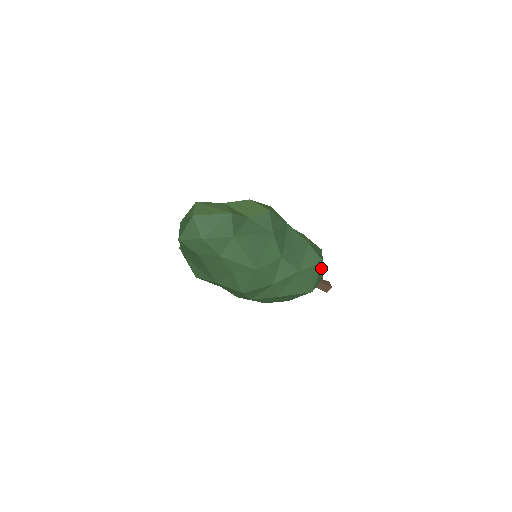
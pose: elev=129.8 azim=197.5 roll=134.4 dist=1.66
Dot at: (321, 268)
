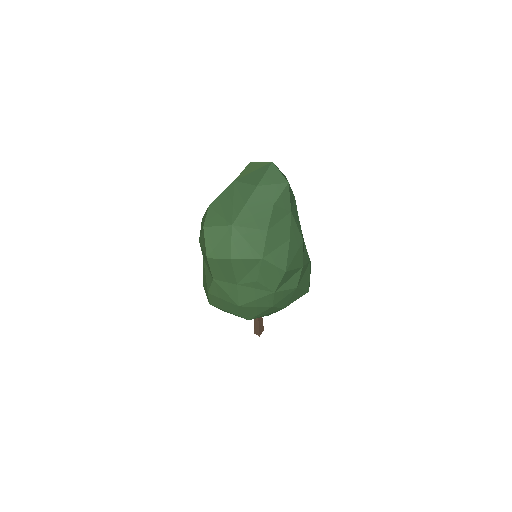
Dot at: occluded
